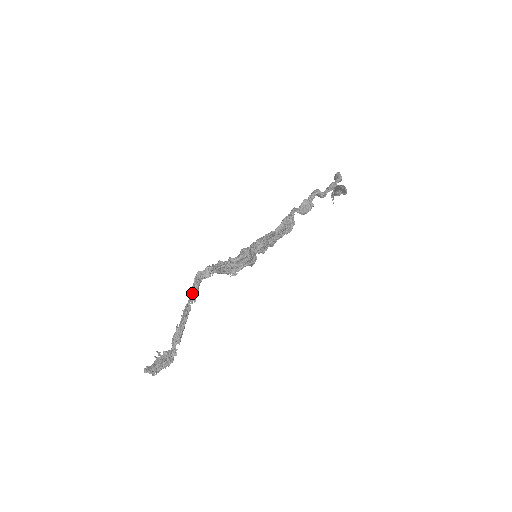
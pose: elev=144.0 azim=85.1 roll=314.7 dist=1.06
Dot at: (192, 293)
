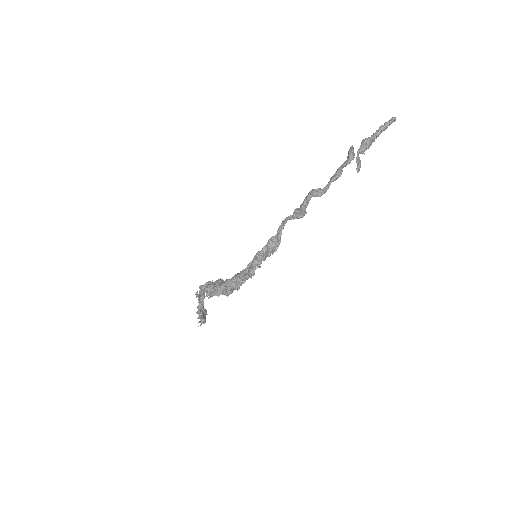
Dot at: (199, 299)
